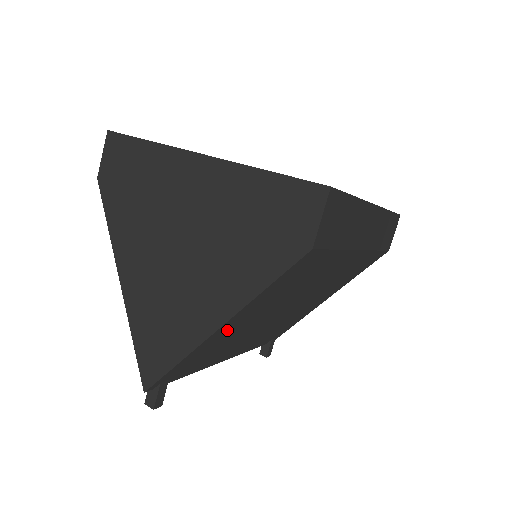
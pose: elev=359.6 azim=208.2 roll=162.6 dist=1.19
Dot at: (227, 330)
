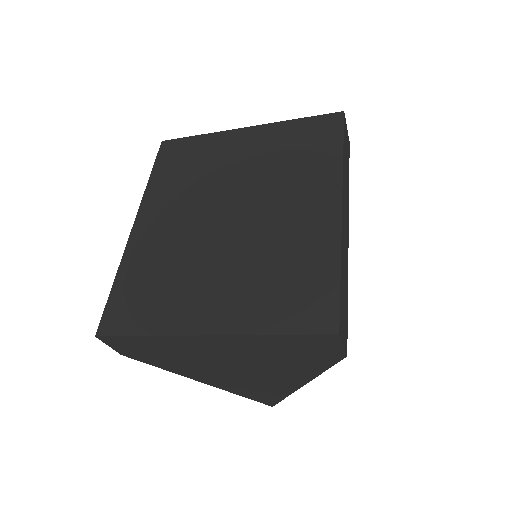
Dot at: occluded
